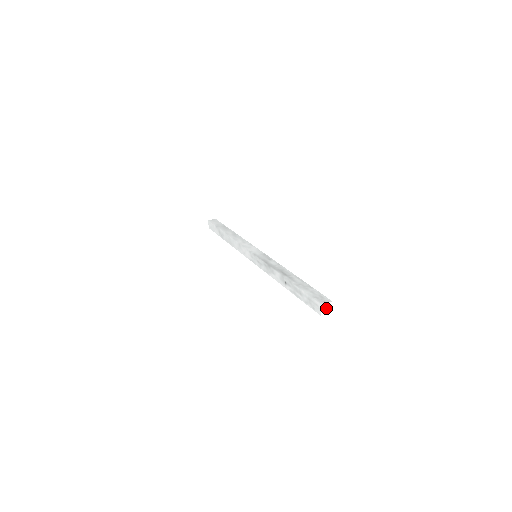
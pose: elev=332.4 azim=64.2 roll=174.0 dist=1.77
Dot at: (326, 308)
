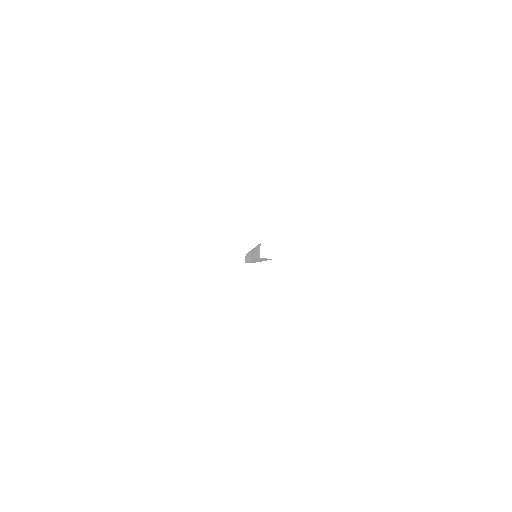
Dot at: (267, 250)
